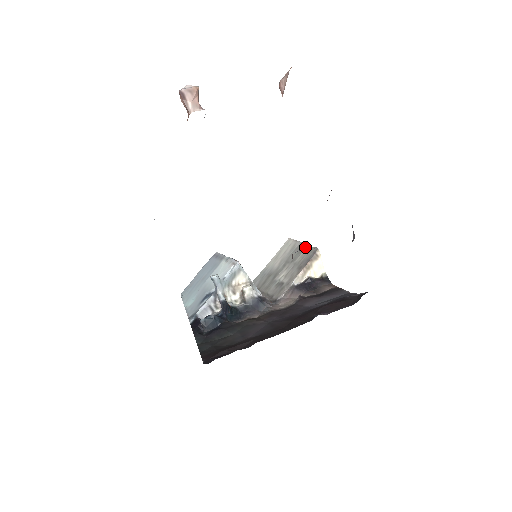
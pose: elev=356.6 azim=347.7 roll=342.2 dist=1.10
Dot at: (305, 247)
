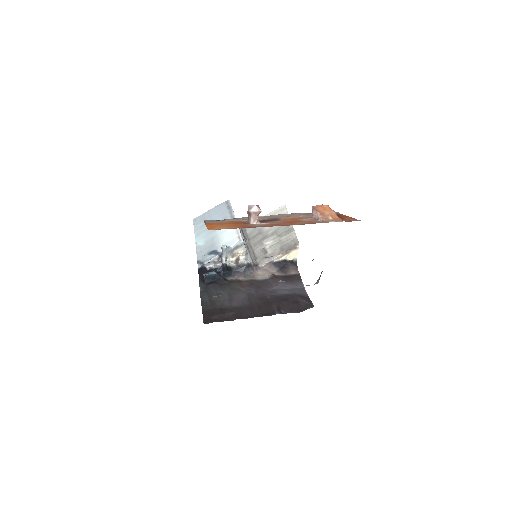
Dot at: (292, 231)
